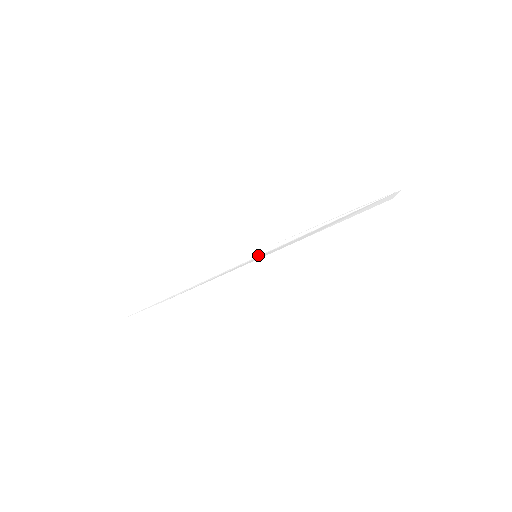
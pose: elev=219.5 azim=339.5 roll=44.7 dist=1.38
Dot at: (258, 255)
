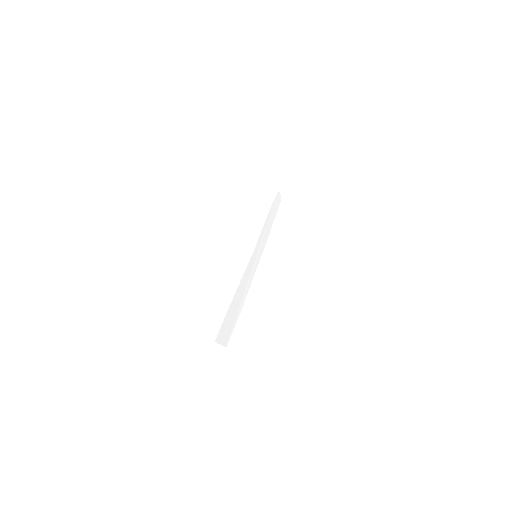
Dot at: (256, 255)
